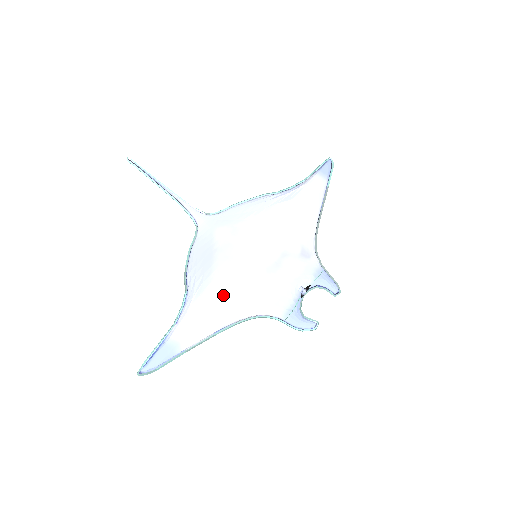
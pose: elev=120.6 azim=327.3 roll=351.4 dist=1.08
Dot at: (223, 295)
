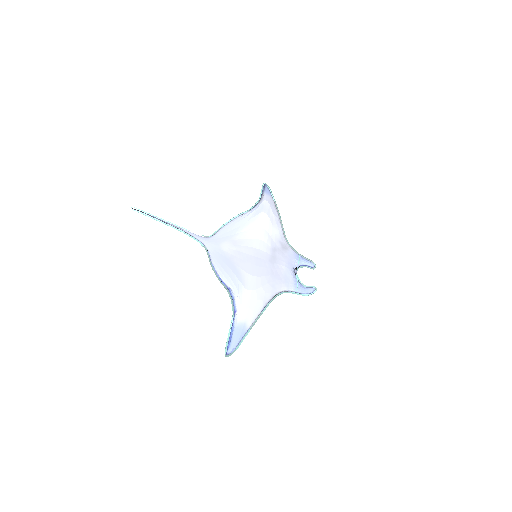
Dot at: (256, 283)
